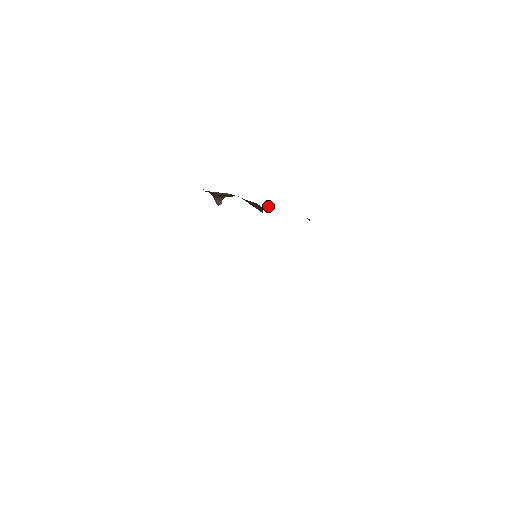
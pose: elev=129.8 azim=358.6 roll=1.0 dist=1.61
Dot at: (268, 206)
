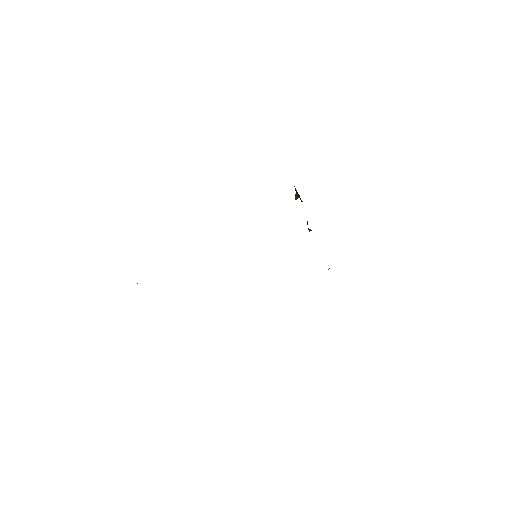
Dot at: occluded
